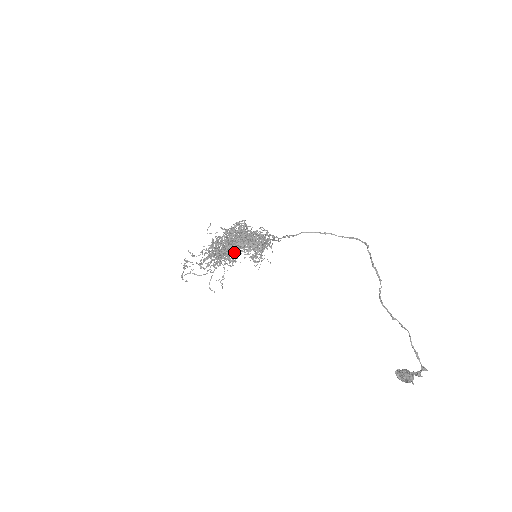
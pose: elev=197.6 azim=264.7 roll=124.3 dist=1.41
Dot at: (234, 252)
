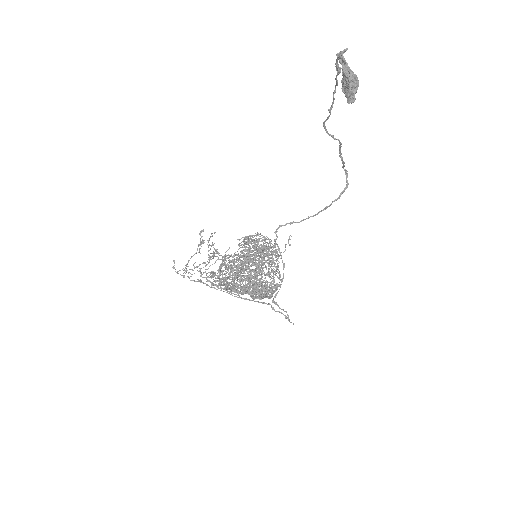
Dot at: (247, 286)
